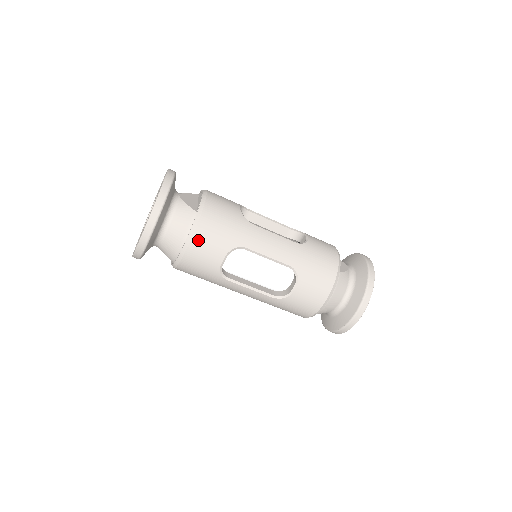
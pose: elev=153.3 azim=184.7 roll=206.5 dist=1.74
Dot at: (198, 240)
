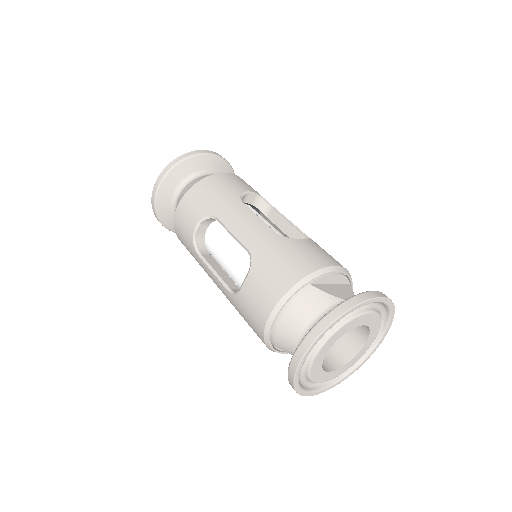
Dot at: (185, 201)
